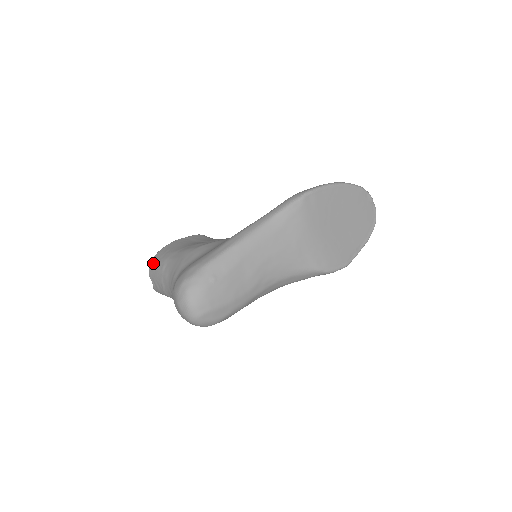
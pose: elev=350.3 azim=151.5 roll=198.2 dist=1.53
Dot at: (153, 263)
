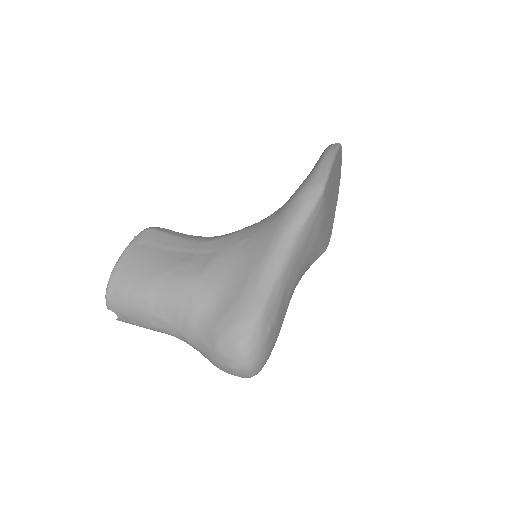
Dot at: (117, 295)
